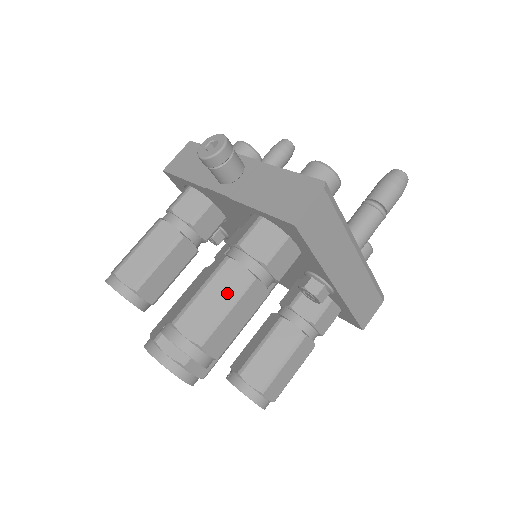
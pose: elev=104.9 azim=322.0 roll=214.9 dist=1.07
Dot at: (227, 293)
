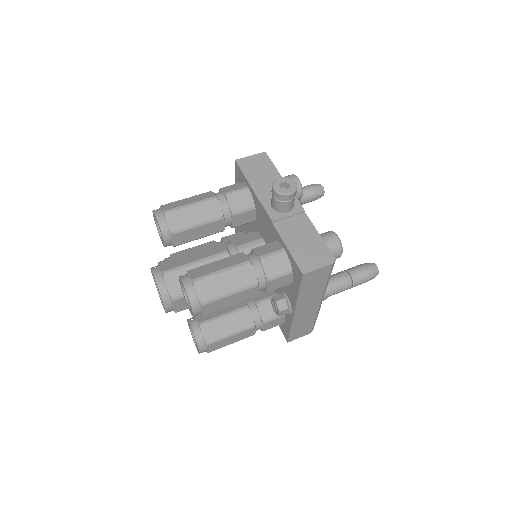
Dot at: (236, 283)
